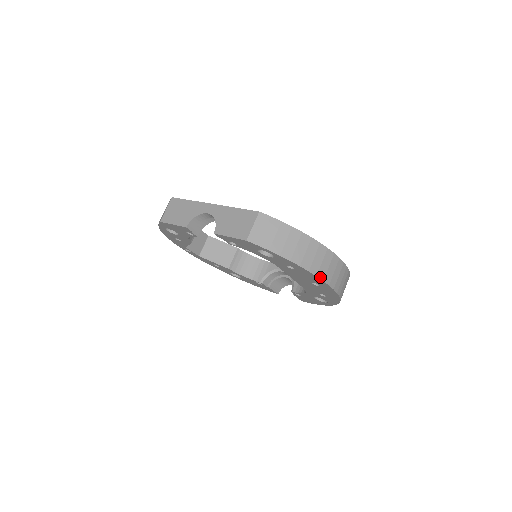
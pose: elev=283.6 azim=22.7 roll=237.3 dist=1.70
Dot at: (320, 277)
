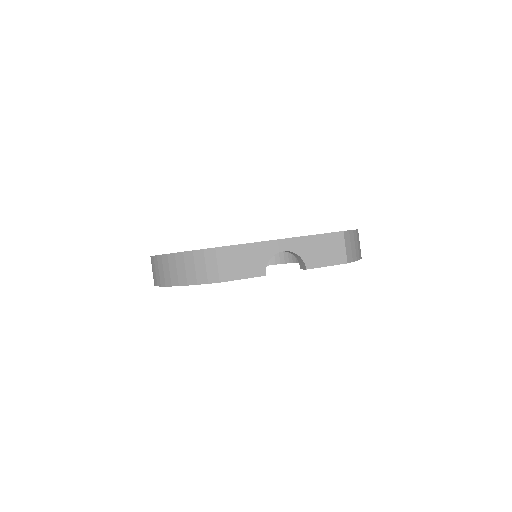
Dot at: occluded
